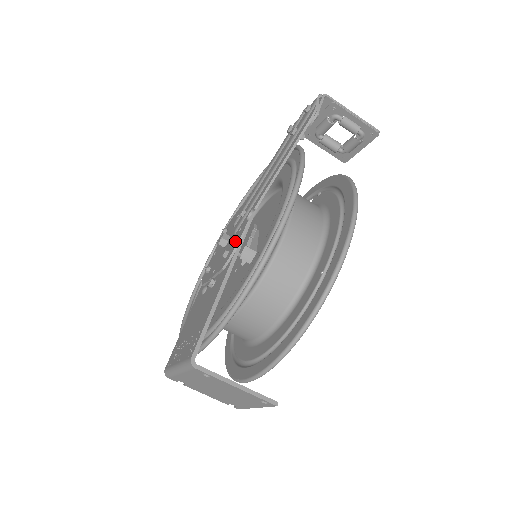
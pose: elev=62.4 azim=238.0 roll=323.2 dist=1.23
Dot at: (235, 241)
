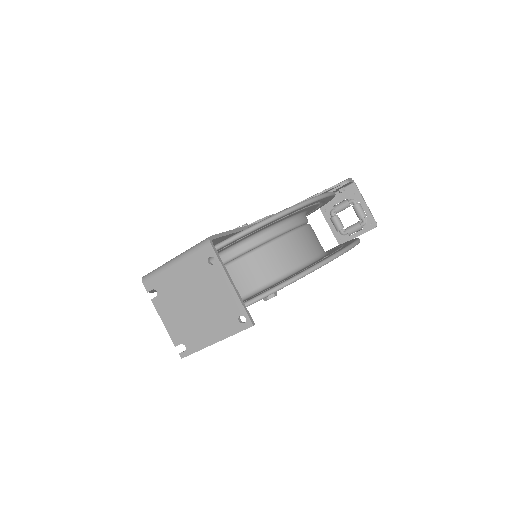
Dot at: occluded
